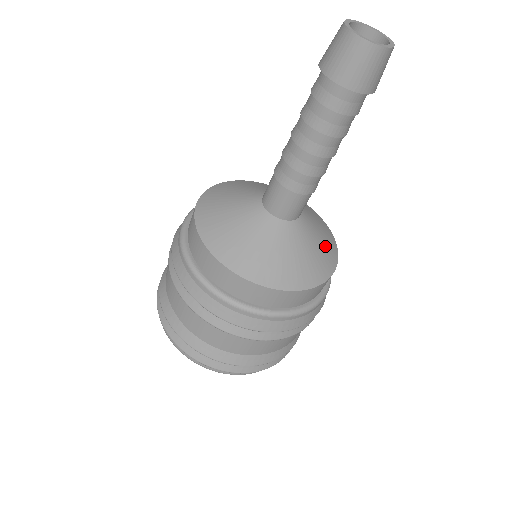
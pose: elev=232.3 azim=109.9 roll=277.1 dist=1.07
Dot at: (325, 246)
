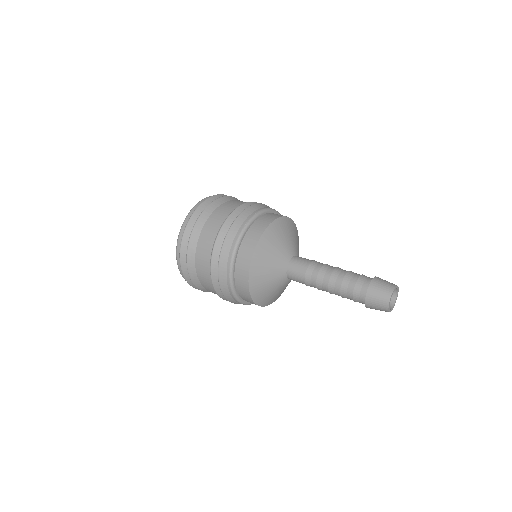
Dot at: occluded
